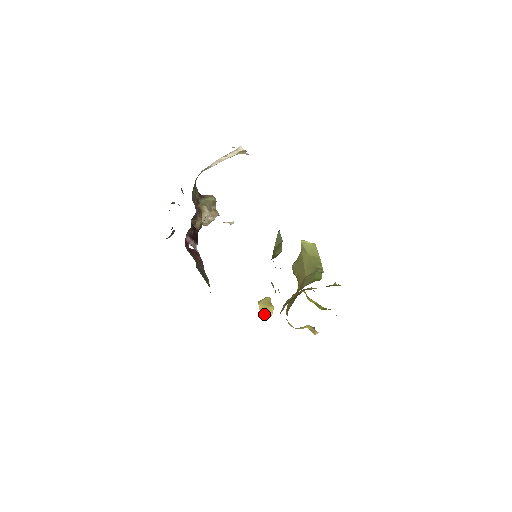
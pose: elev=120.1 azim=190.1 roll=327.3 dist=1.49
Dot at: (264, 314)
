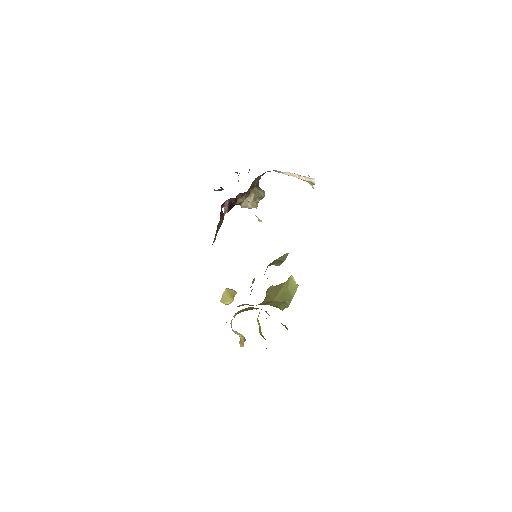
Dot at: (223, 299)
